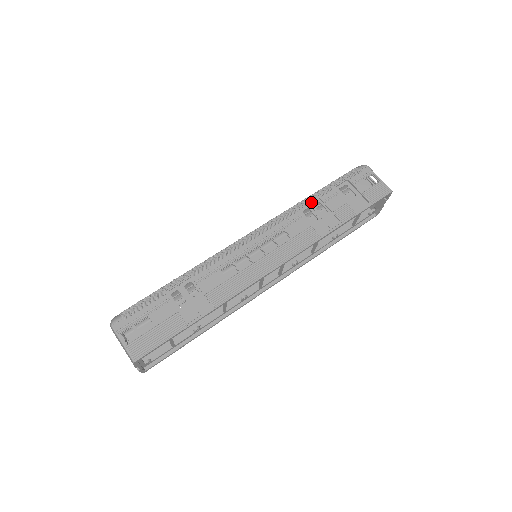
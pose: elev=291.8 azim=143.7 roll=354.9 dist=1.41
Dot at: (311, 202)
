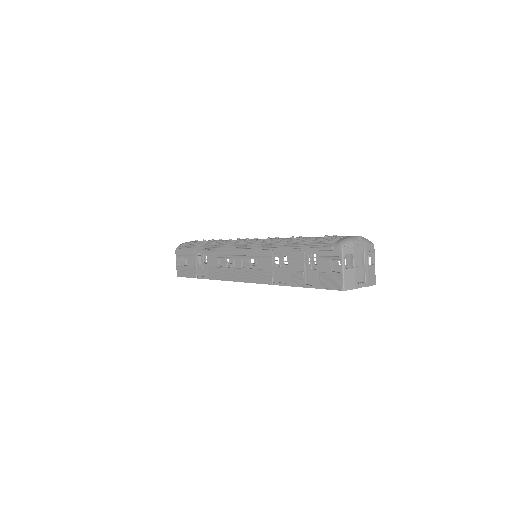
Dot at: (283, 250)
